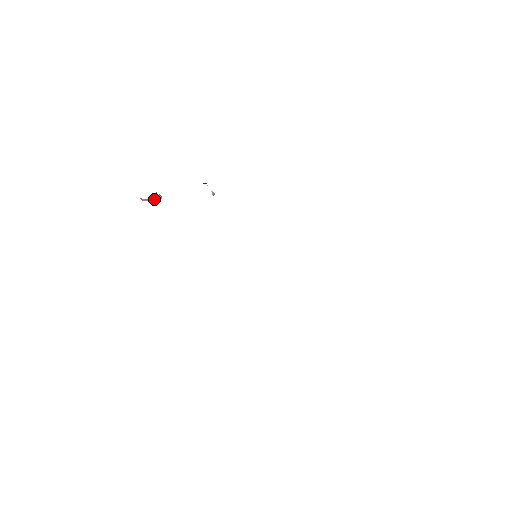
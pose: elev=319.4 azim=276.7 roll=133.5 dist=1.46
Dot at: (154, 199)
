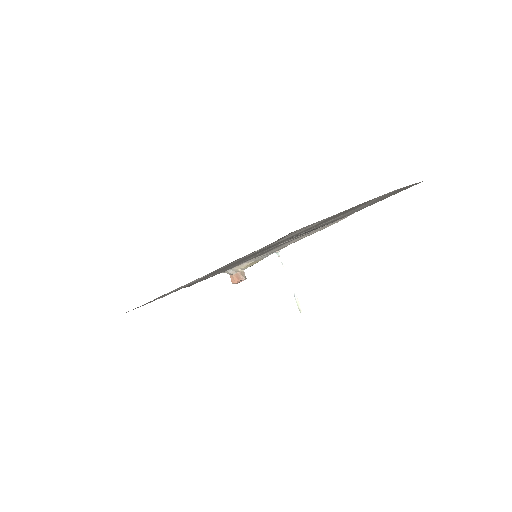
Dot at: (238, 276)
